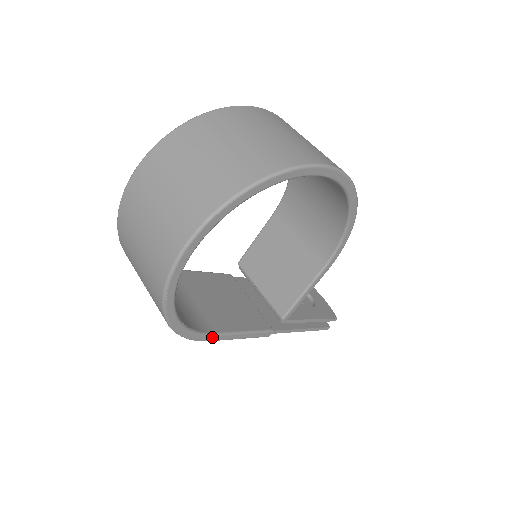
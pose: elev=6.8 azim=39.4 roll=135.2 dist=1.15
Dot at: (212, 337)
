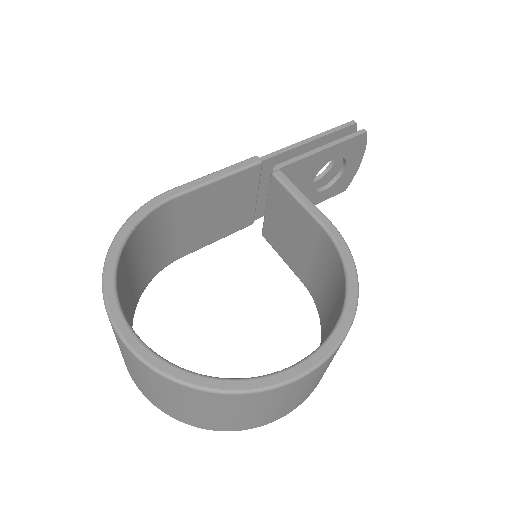
Dot at: (178, 257)
